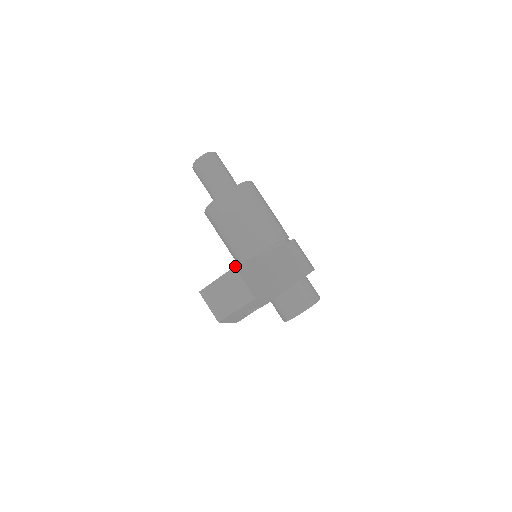
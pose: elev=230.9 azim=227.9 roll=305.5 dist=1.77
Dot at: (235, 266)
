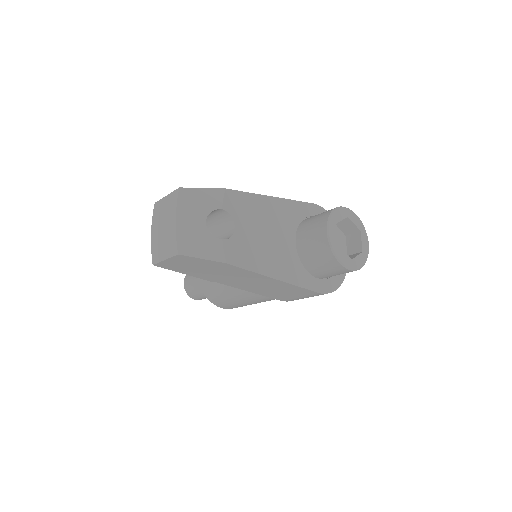
Dot at: (156, 203)
